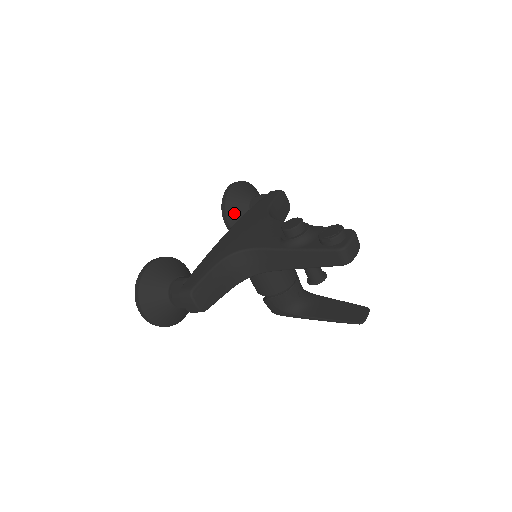
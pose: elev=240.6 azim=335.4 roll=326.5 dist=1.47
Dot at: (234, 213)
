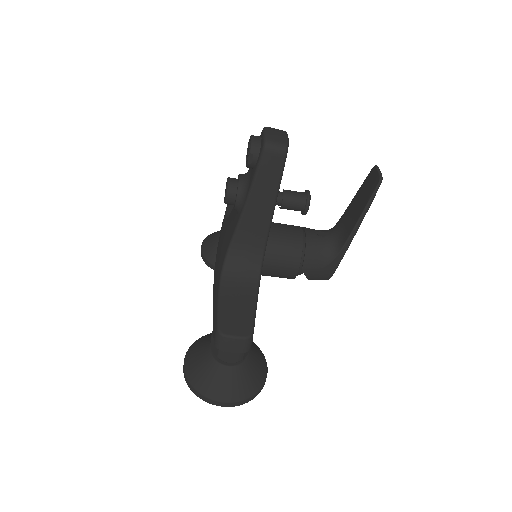
Dot at: occluded
